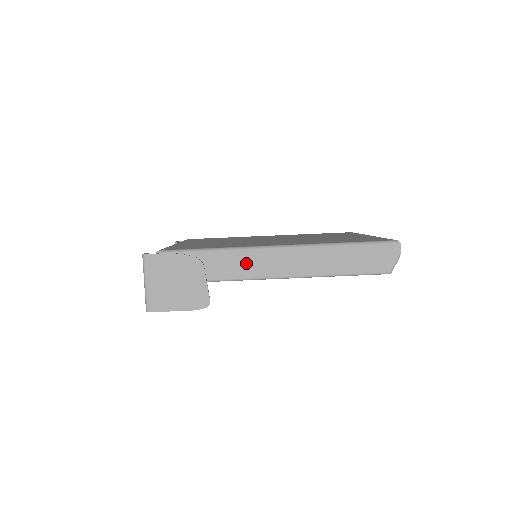
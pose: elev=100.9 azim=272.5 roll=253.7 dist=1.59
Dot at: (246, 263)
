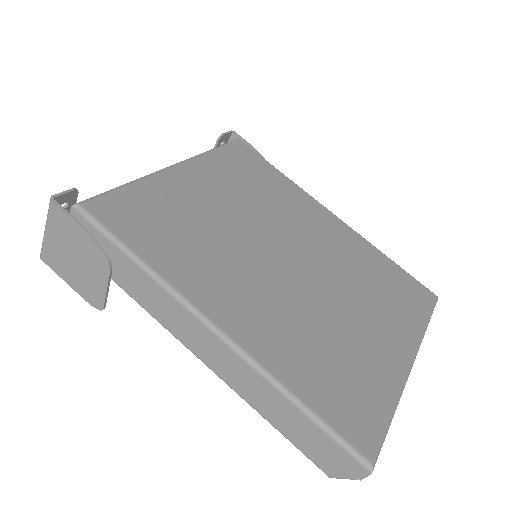
Dot at: (166, 308)
